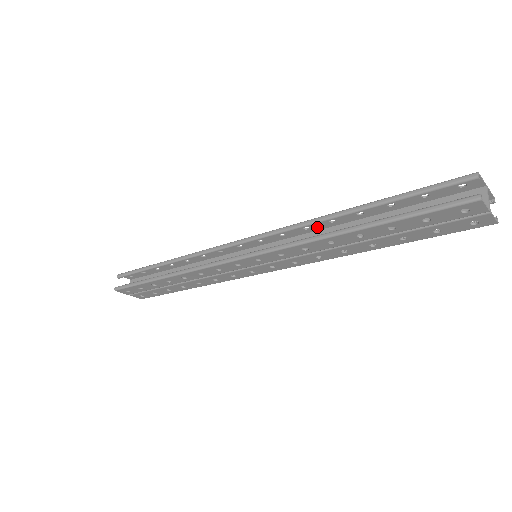
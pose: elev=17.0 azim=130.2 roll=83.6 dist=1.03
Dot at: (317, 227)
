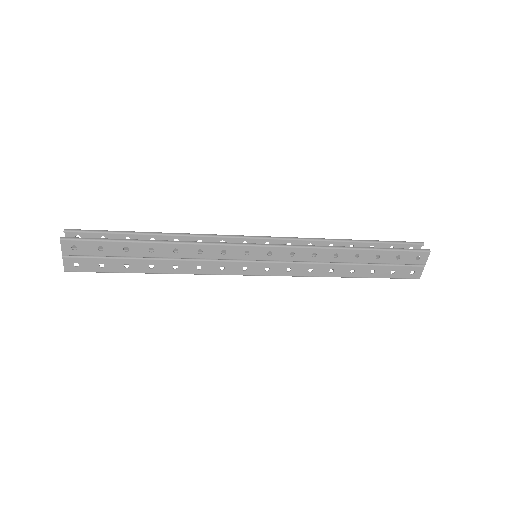
Dot at: occluded
